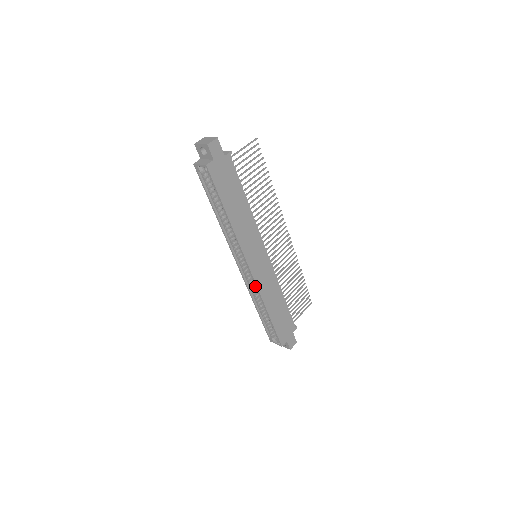
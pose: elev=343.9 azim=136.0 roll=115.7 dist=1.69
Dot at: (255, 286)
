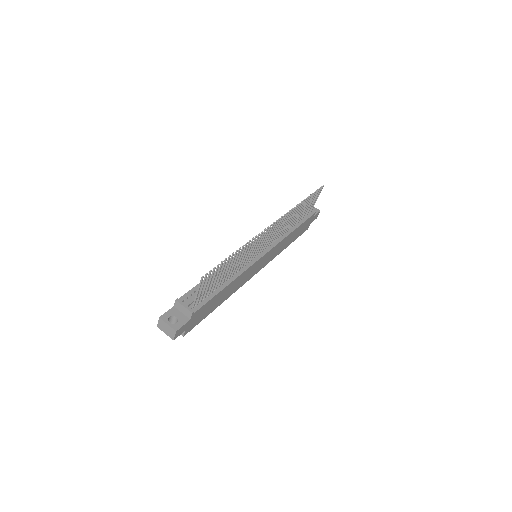
Dot at: occluded
